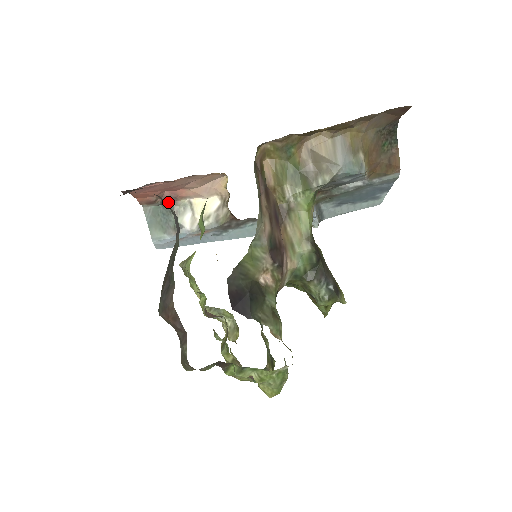
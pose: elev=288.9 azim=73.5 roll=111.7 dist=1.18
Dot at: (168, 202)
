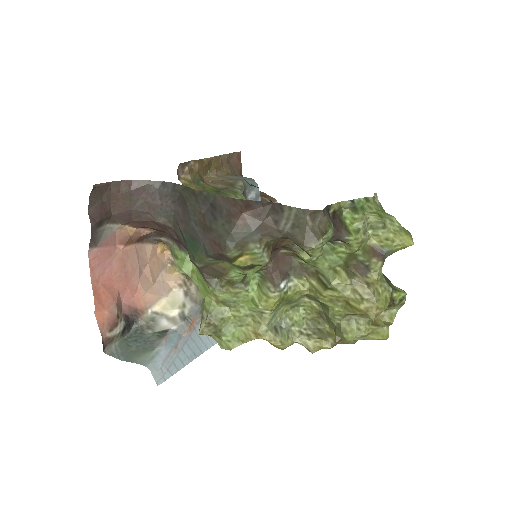
Dot at: (131, 322)
